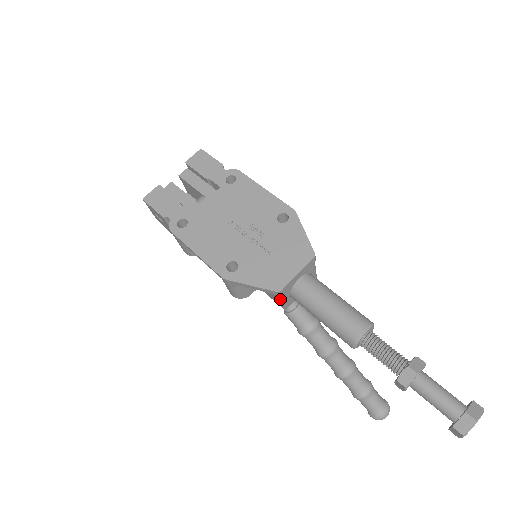
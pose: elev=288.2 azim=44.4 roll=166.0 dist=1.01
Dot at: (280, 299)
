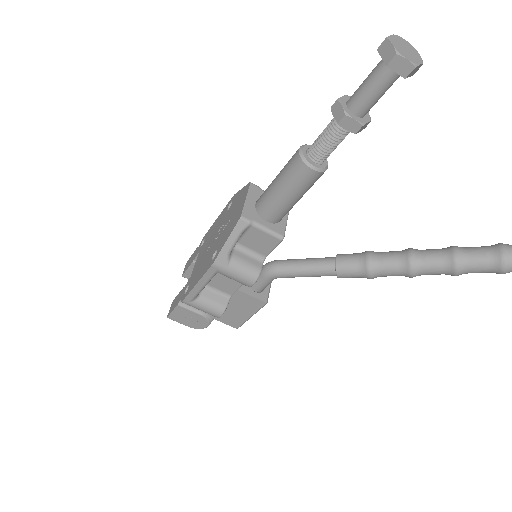
Dot at: (259, 229)
